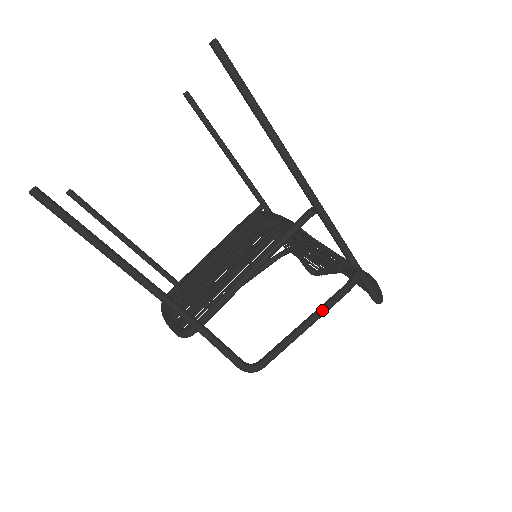
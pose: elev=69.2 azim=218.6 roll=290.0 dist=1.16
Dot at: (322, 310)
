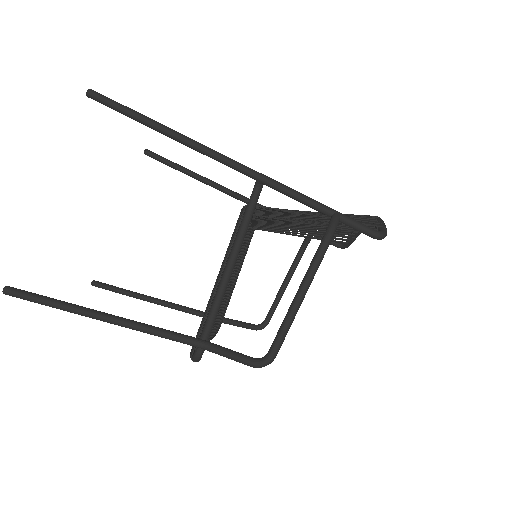
Dot at: (309, 272)
